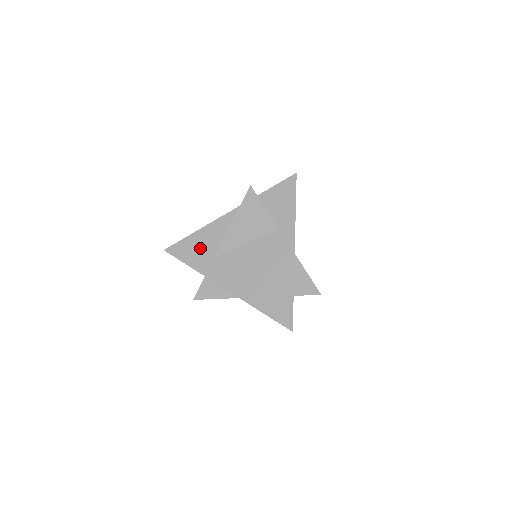
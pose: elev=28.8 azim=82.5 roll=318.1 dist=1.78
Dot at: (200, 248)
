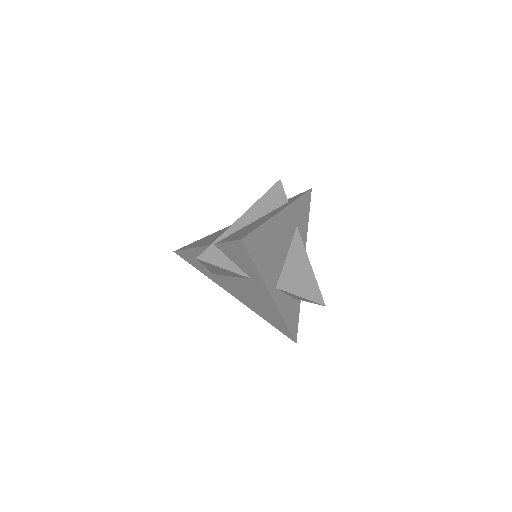
Dot at: (198, 262)
